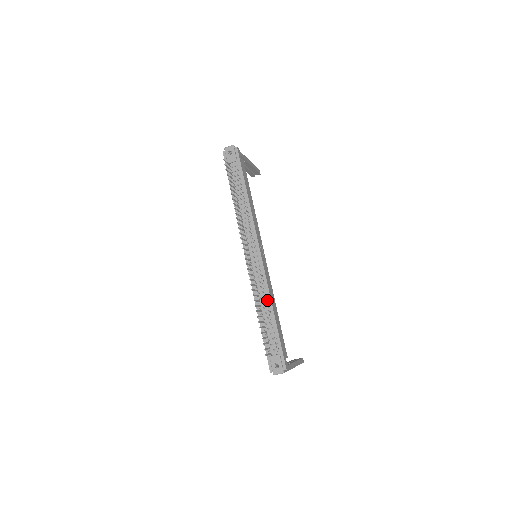
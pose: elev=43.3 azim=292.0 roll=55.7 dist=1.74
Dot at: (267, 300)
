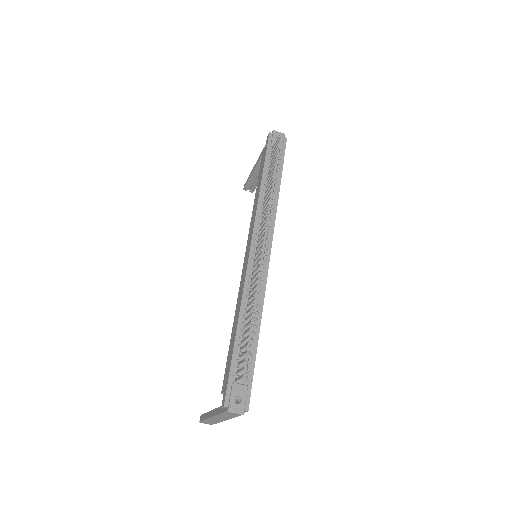
Dot at: (257, 310)
